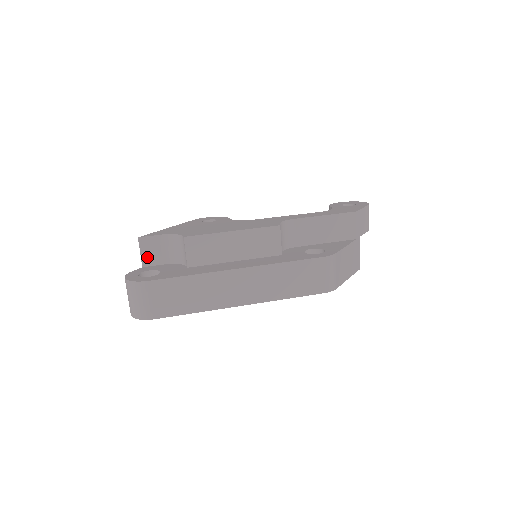
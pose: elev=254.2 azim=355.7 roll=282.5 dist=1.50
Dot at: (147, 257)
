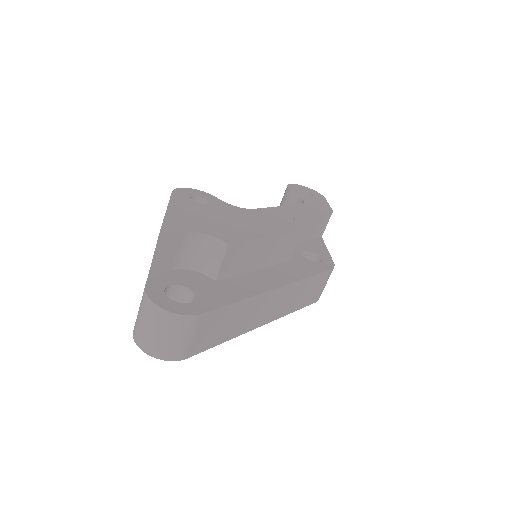
Dot at: (158, 261)
